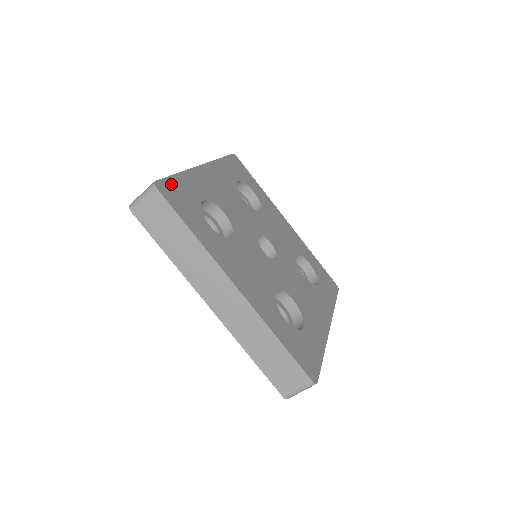
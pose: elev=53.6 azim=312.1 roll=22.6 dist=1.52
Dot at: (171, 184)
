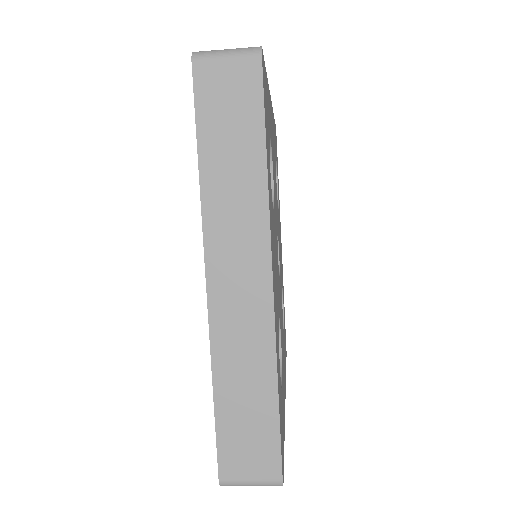
Dot at: (265, 75)
